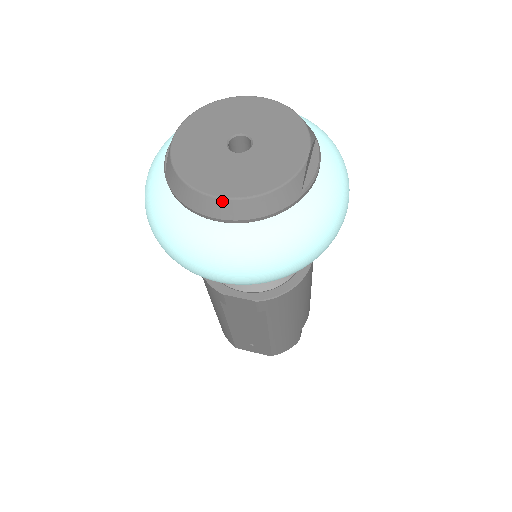
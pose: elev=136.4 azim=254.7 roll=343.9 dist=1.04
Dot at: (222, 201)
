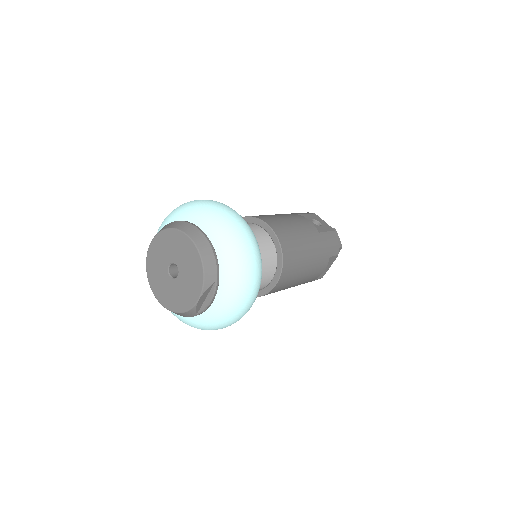
Dot at: (160, 303)
